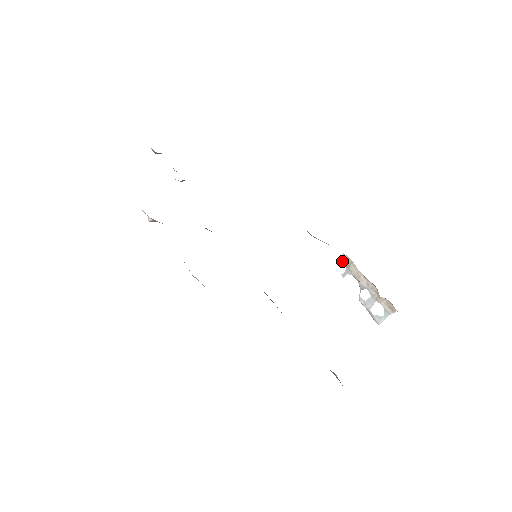
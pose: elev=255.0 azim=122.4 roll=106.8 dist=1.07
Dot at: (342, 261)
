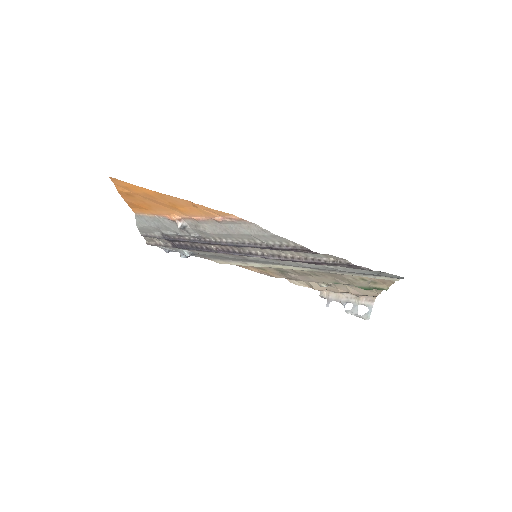
Dot at: (322, 297)
